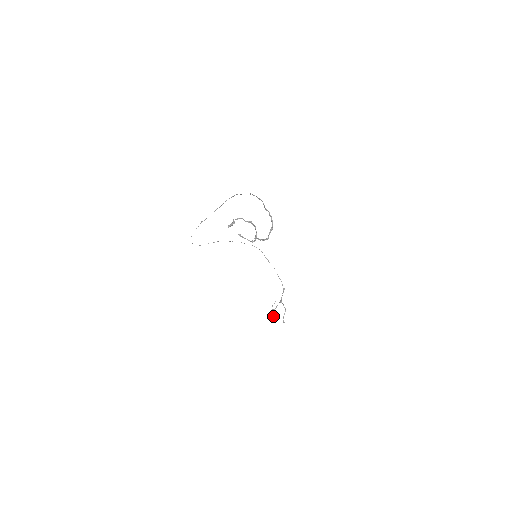
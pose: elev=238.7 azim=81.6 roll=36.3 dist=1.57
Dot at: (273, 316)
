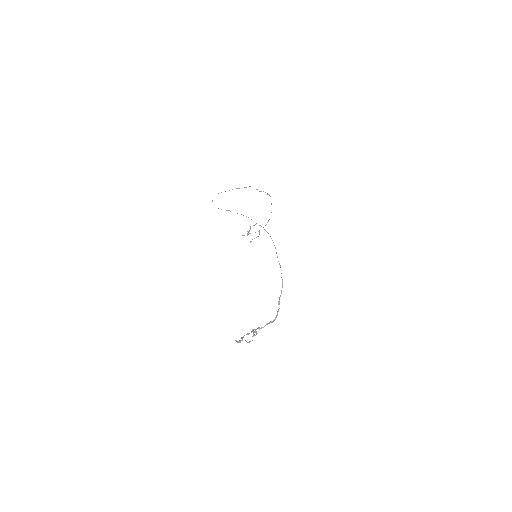
Dot at: occluded
